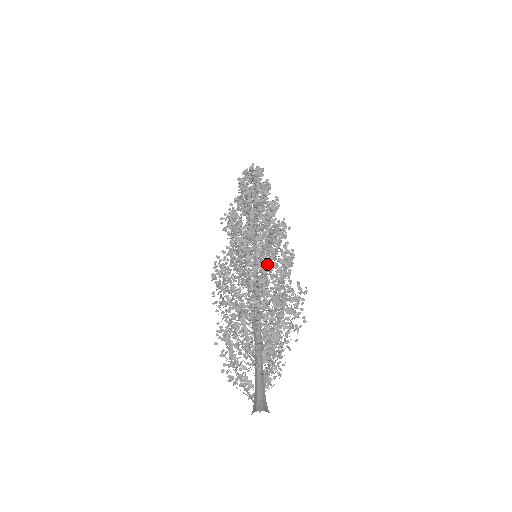
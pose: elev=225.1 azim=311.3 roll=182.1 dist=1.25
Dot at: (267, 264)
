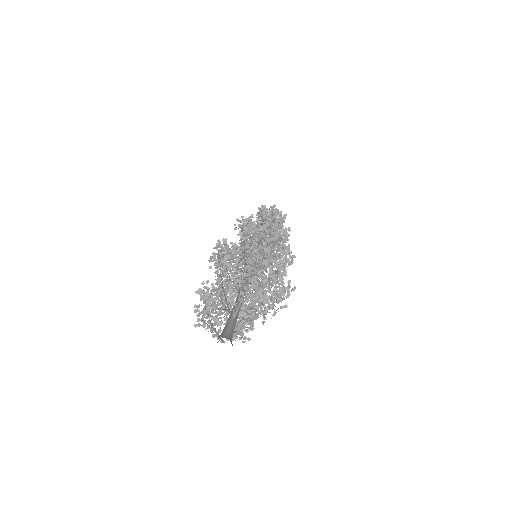
Dot at: occluded
